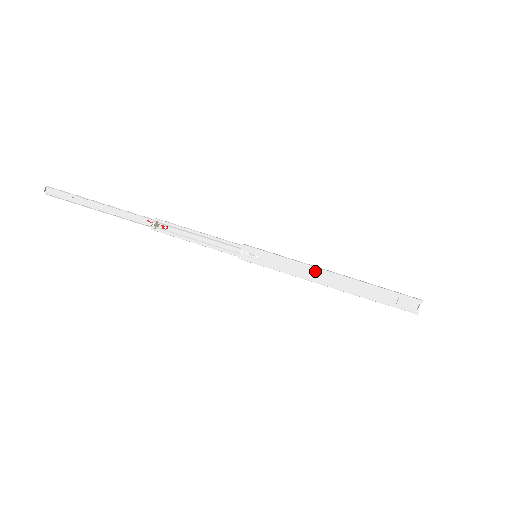
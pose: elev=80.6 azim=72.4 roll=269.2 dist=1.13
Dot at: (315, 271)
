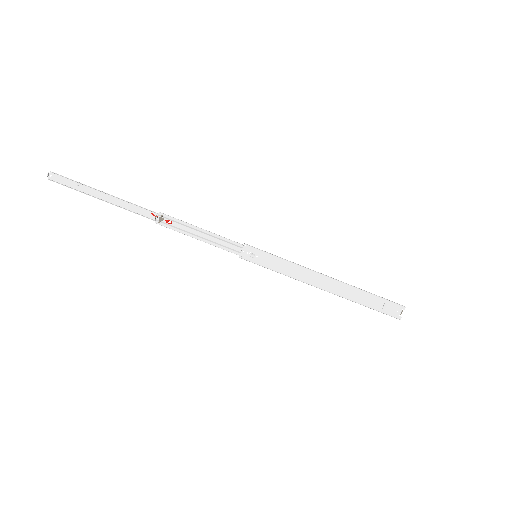
Dot at: (311, 274)
